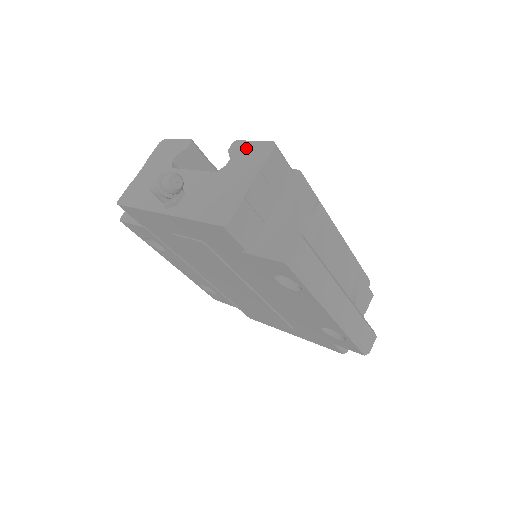
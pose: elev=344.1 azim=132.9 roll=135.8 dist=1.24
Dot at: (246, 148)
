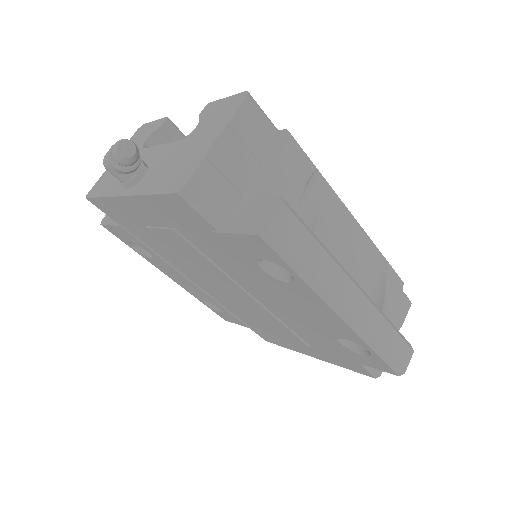
Dot at: (217, 107)
